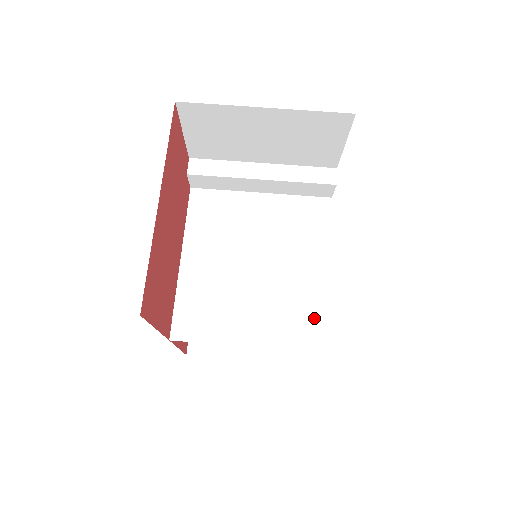
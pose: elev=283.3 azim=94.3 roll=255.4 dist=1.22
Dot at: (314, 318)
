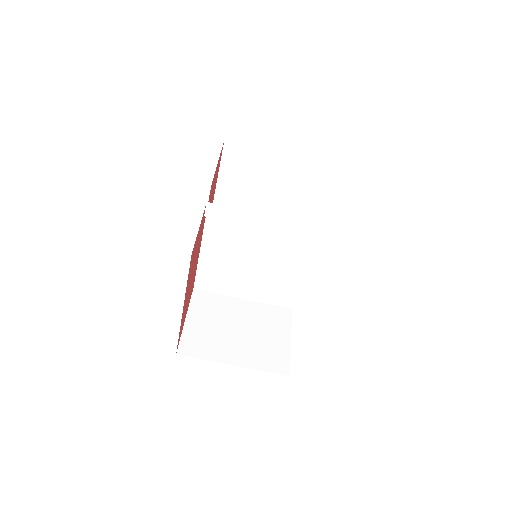
Dot at: (288, 294)
